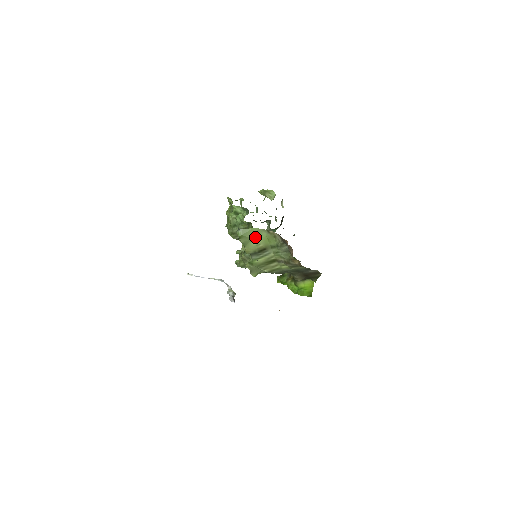
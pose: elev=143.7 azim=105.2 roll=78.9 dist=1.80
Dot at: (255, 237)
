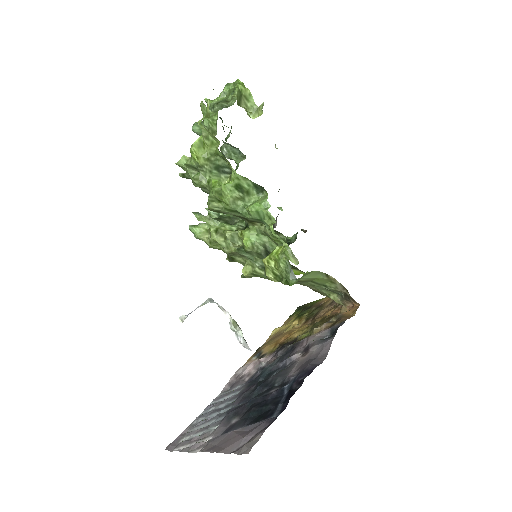
Dot at: (303, 277)
